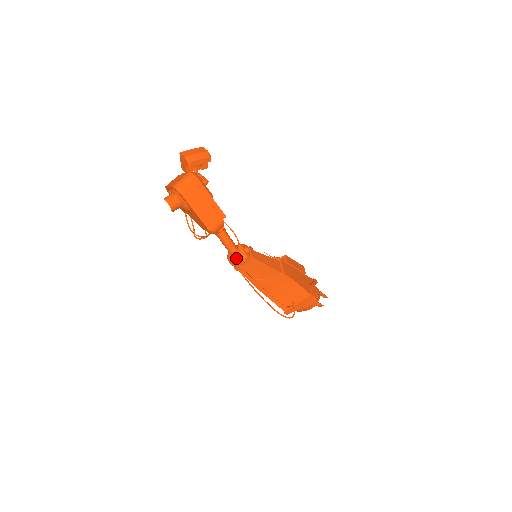
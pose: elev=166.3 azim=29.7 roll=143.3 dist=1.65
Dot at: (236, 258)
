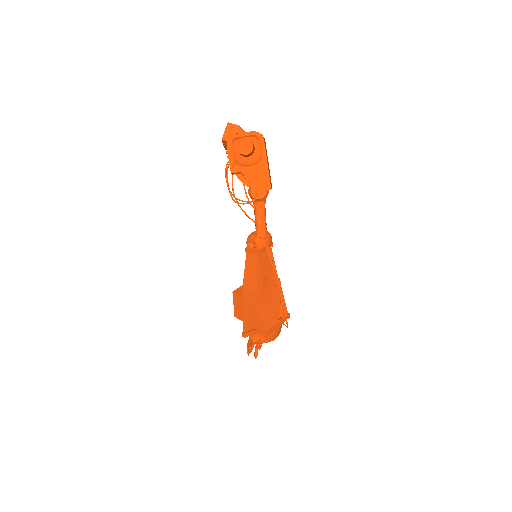
Dot at: (266, 237)
